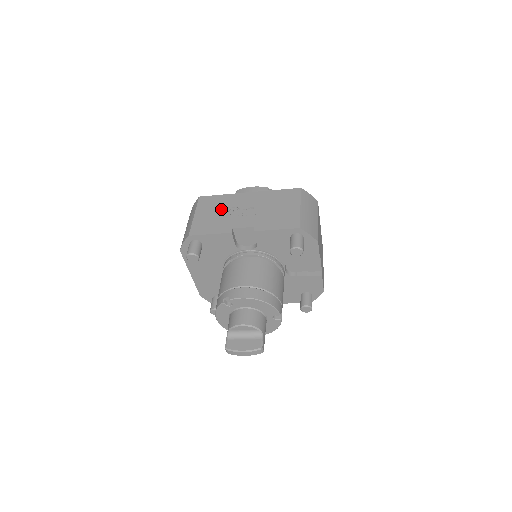
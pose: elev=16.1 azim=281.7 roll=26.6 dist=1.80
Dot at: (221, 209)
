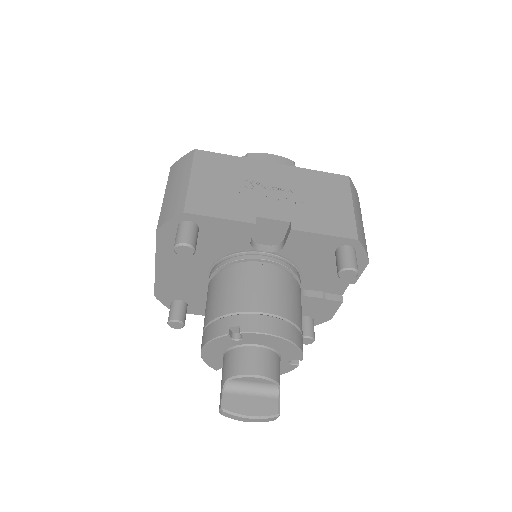
Dot at: (234, 179)
